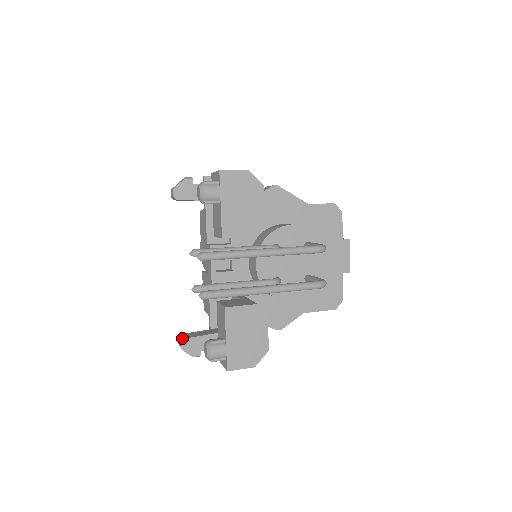
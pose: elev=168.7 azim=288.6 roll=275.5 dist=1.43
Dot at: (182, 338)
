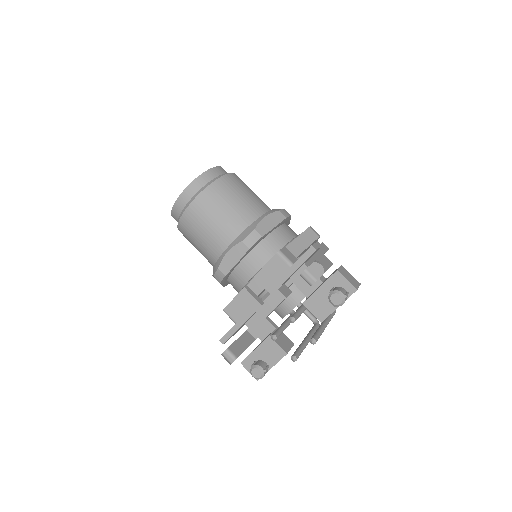
Dot at: (235, 357)
